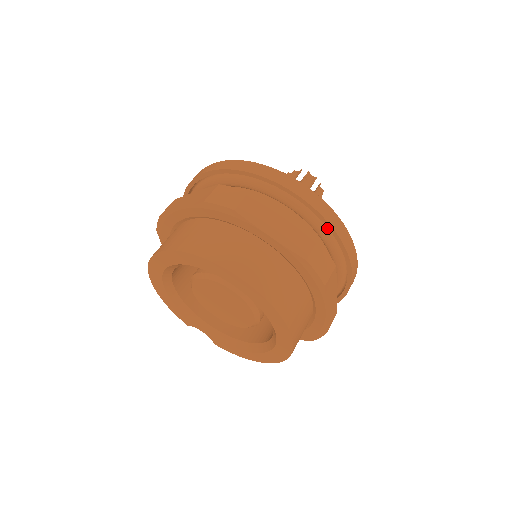
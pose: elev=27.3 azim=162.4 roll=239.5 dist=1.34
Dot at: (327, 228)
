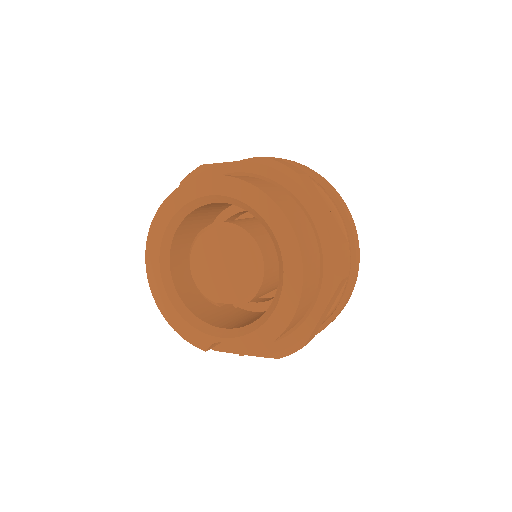
Dot at: occluded
